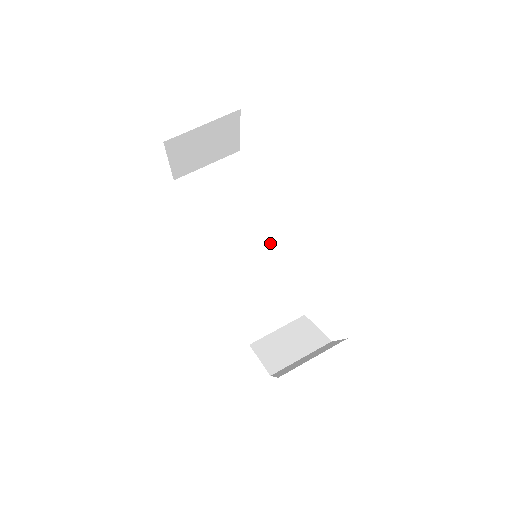
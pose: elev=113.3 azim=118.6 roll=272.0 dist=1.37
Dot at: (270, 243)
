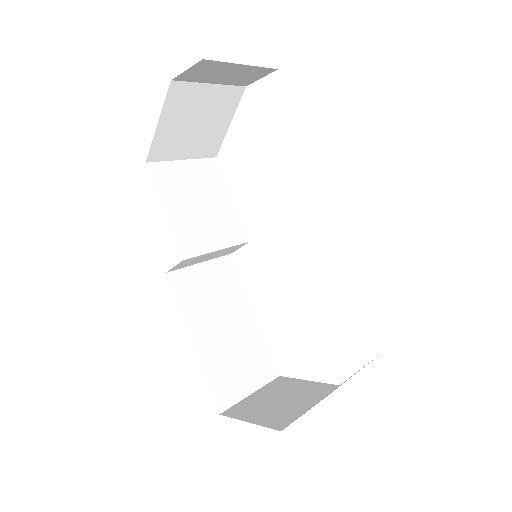
Dot at: (238, 278)
